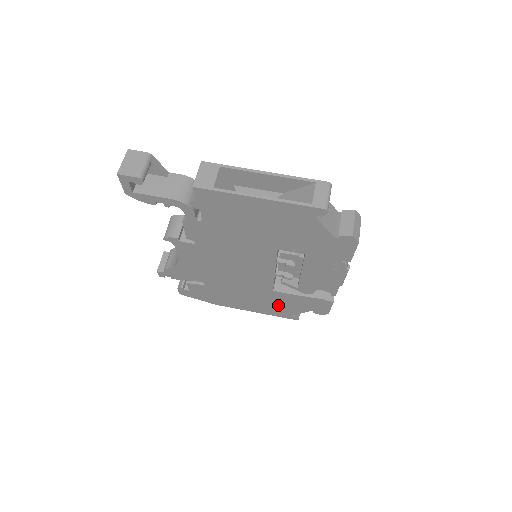
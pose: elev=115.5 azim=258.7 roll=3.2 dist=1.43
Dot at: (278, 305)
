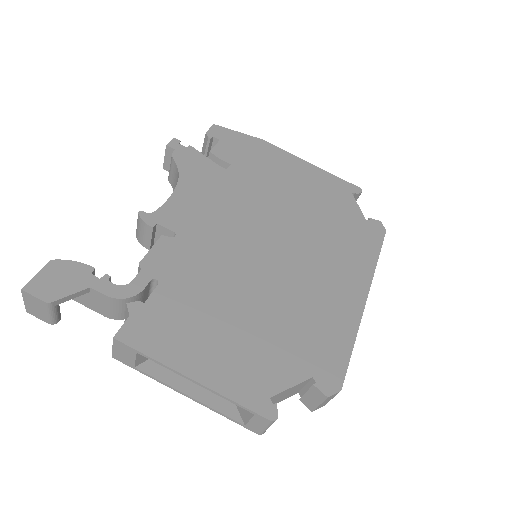
Dot at: occluded
